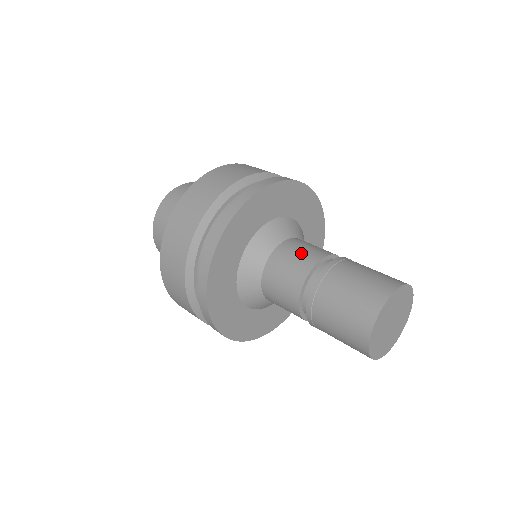
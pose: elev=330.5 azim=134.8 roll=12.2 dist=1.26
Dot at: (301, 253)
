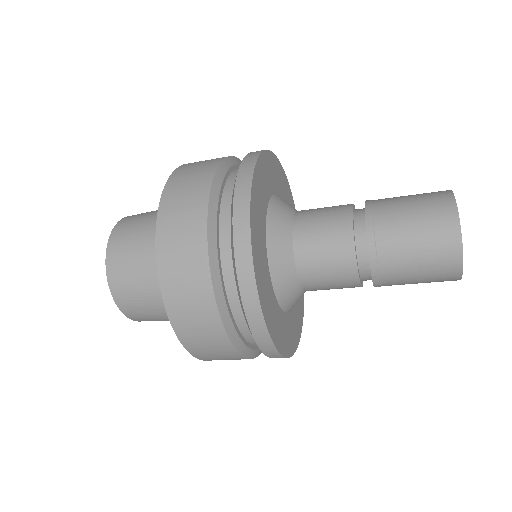
Dot at: occluded
